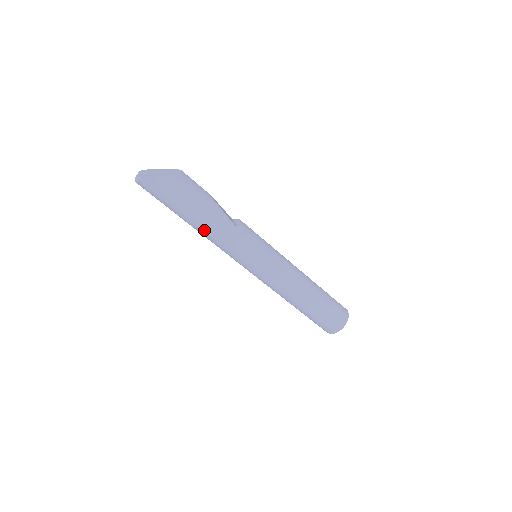
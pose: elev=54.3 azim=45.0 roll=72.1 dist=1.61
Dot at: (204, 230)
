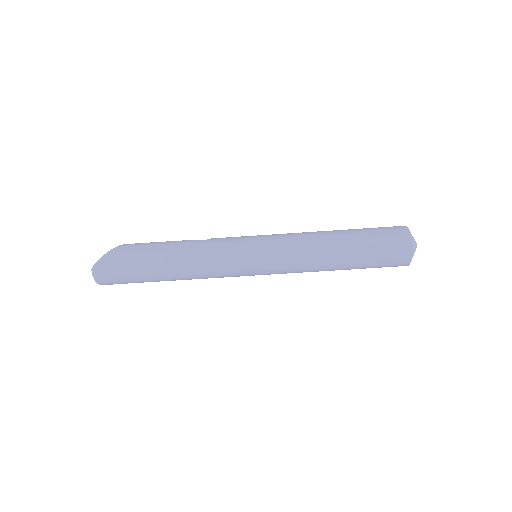
Dot at: (180, 265)
